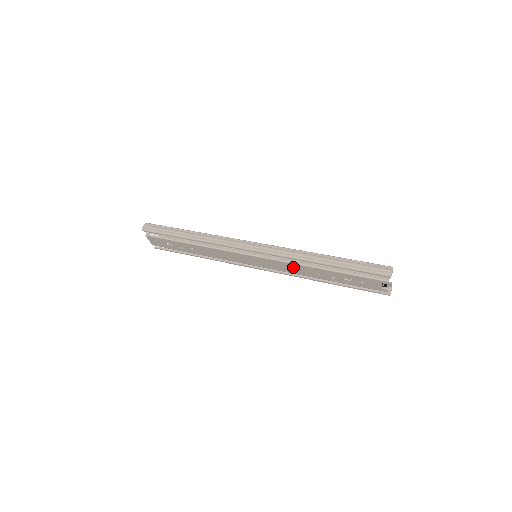
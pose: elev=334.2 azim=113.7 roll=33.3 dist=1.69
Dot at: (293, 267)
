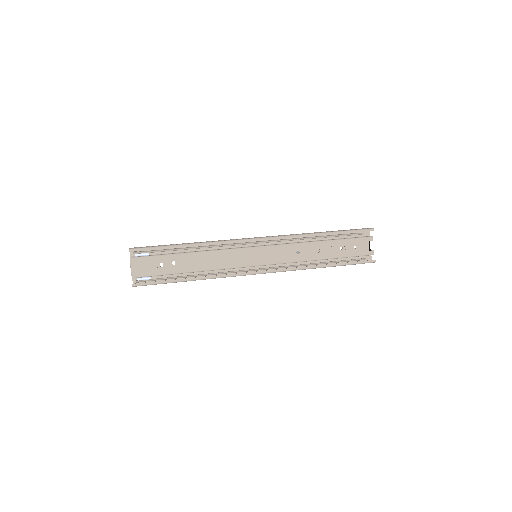
Dot at: (295, 250)
